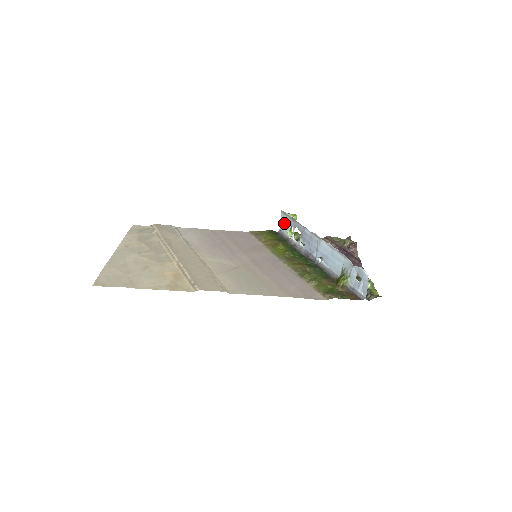
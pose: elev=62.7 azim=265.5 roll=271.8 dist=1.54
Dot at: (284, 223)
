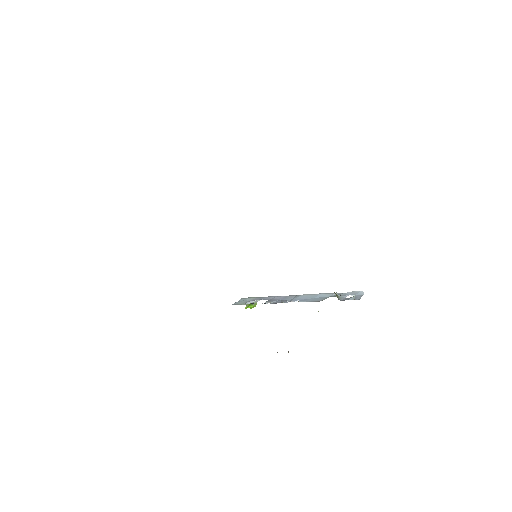
Dot at: (243, 301)
